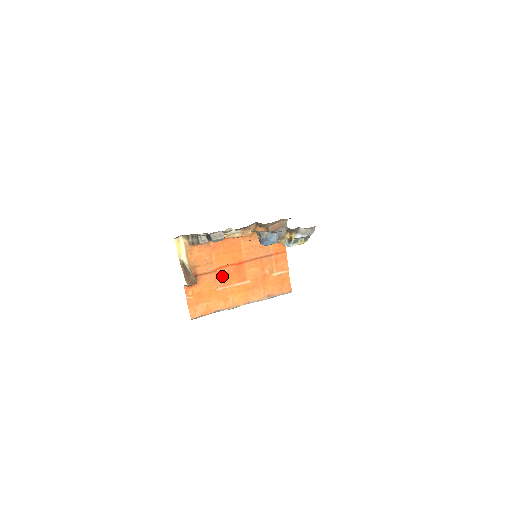
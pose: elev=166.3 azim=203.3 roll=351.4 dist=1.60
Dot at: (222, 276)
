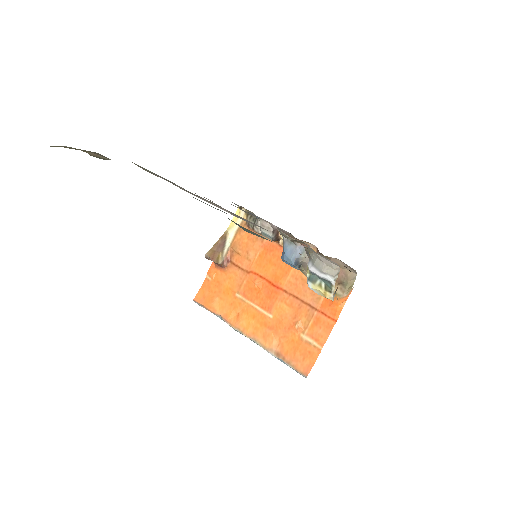
Dot at: (251, 284)
